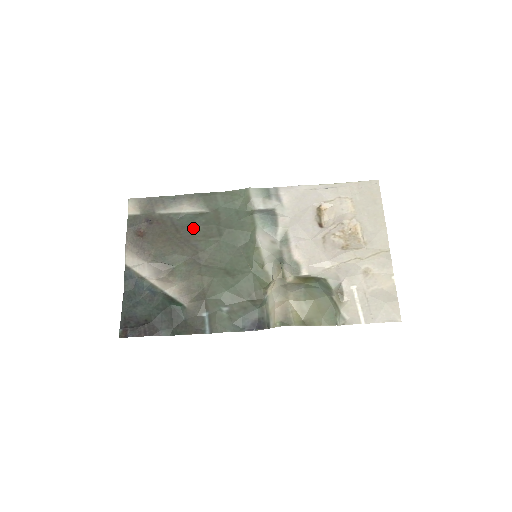
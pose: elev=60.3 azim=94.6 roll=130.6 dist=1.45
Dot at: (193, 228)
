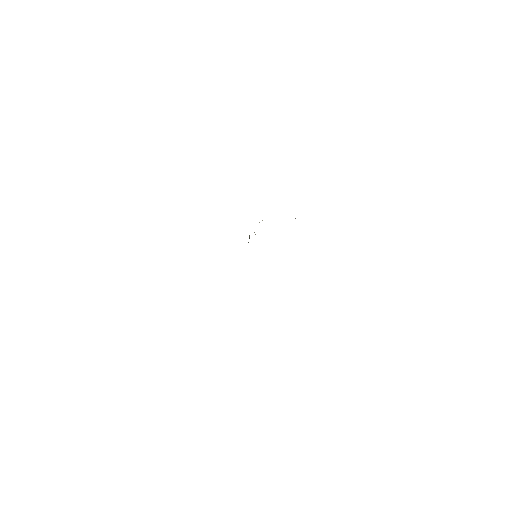
Dot at: occluded
